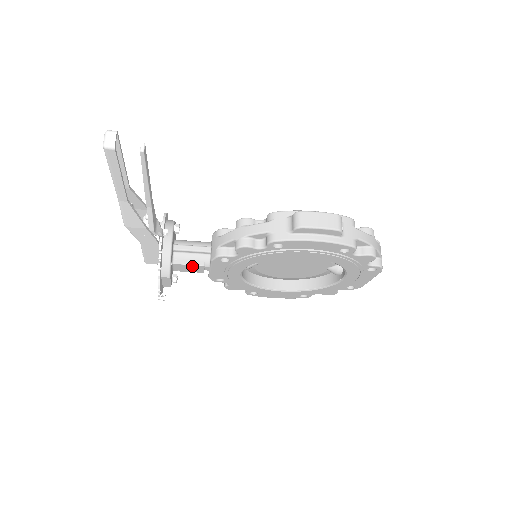
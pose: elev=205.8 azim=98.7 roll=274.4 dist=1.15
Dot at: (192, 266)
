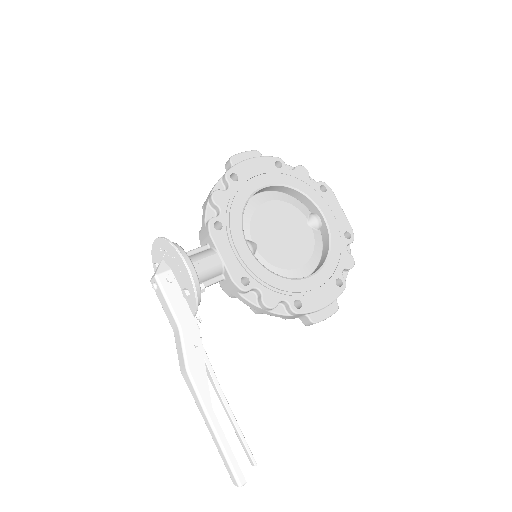
Dot at: occluded
